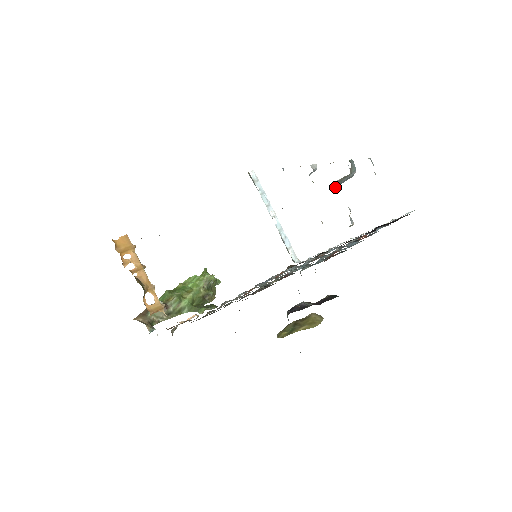
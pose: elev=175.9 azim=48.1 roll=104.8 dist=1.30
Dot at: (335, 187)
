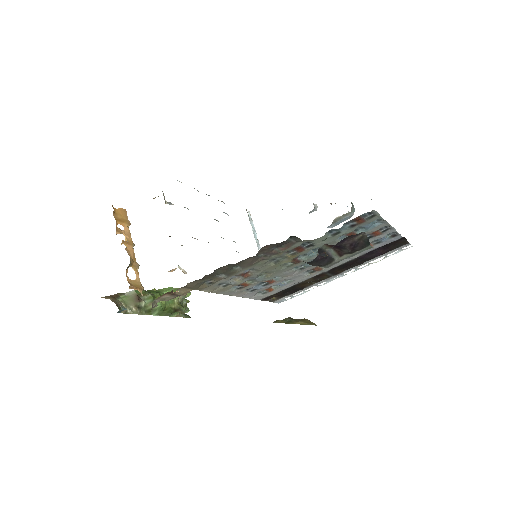
Dot at: (331, 227)
